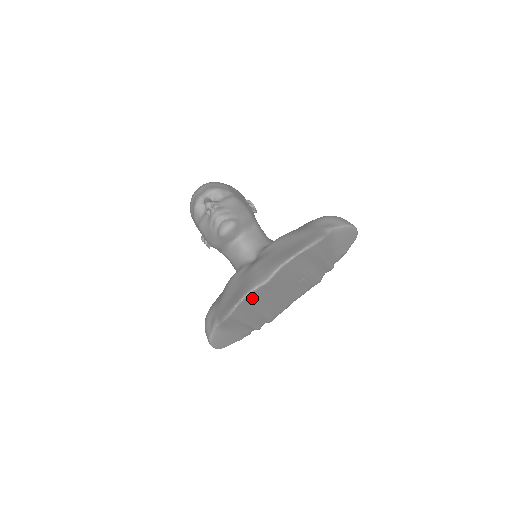
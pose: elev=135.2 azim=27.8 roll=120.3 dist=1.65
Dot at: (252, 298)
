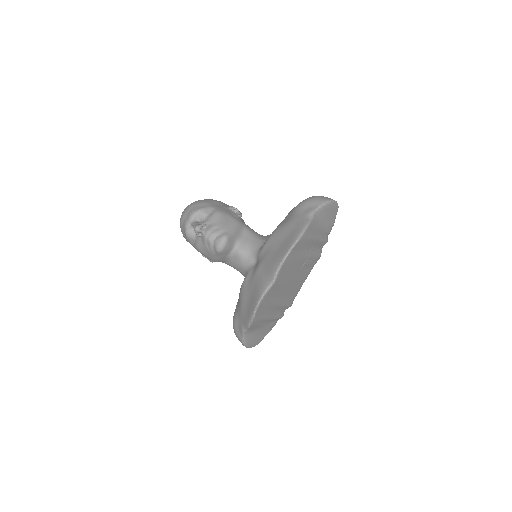
Dot at: (266, 300)
